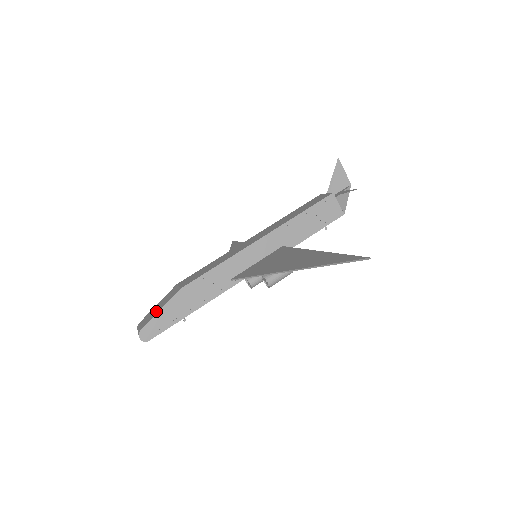
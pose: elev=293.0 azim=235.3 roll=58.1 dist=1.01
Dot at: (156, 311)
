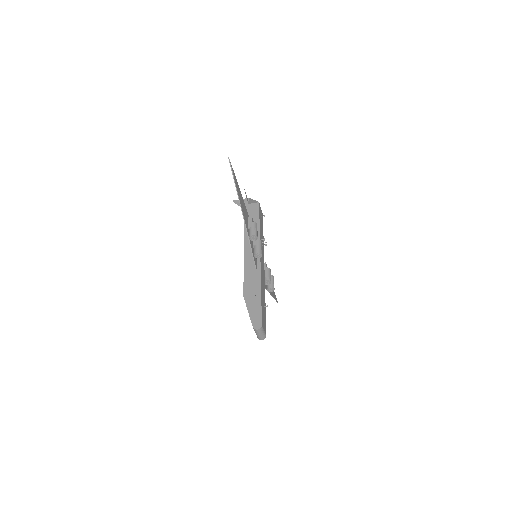
Dot at: occluded
